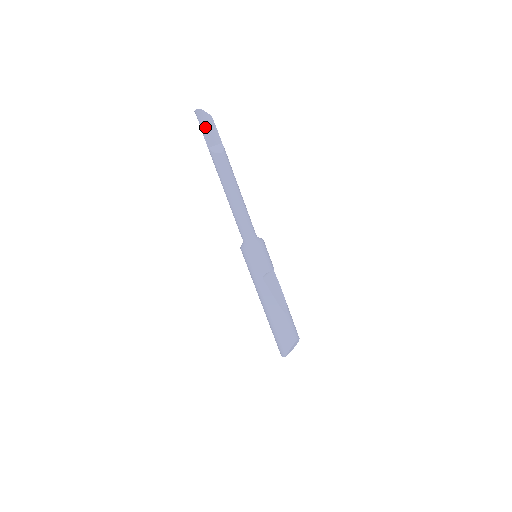
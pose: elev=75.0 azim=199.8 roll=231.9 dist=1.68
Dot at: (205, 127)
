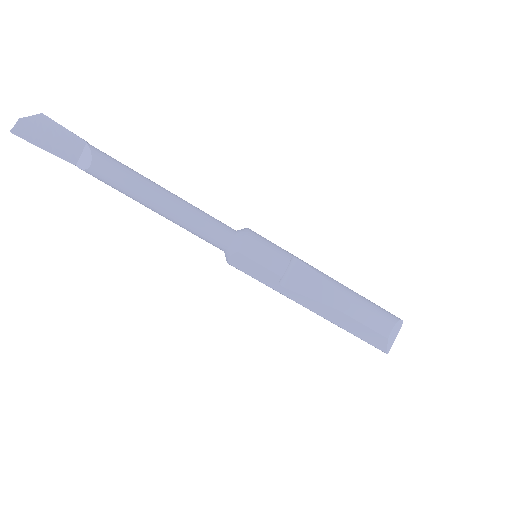
Dot at: (47, 140)
